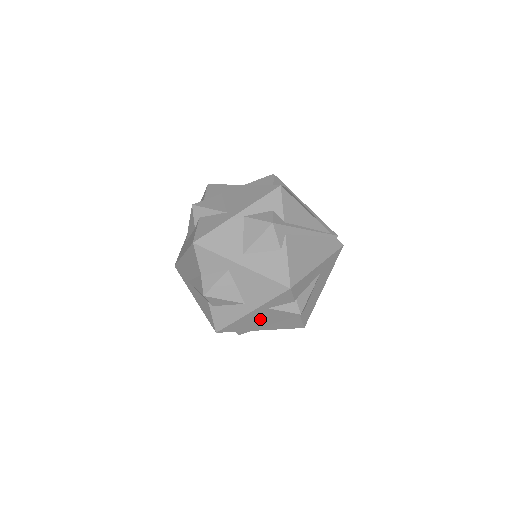
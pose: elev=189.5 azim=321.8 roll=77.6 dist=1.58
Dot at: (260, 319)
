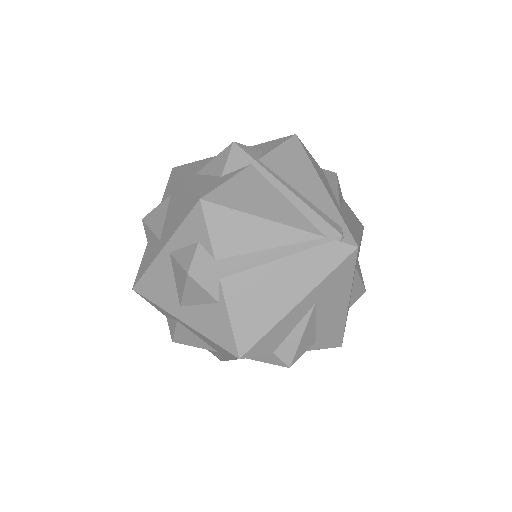
Dot at: occluded
